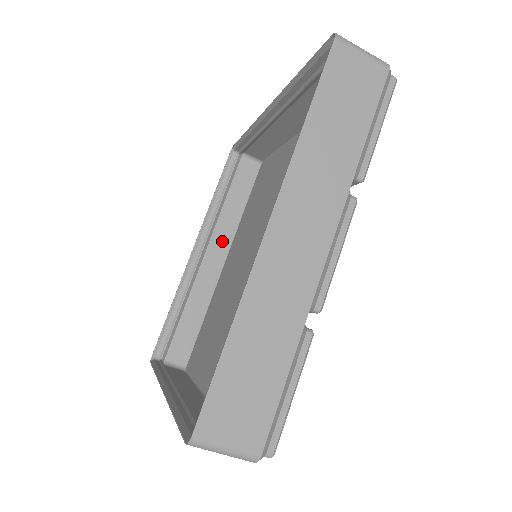
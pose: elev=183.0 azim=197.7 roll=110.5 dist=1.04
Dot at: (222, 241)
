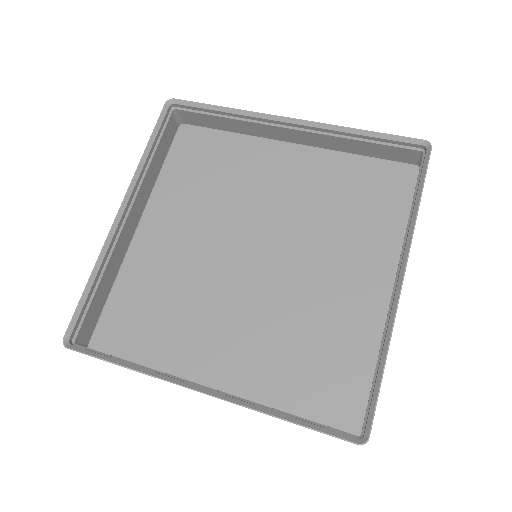
Dot at: (140, 203)
